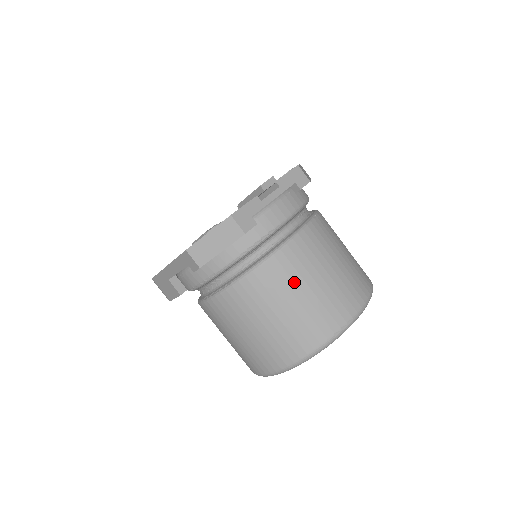
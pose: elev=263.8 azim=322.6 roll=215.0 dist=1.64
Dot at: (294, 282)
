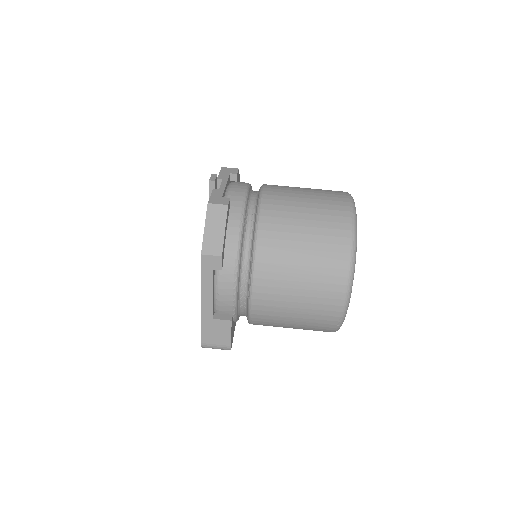
Dot at: (291, 212)
